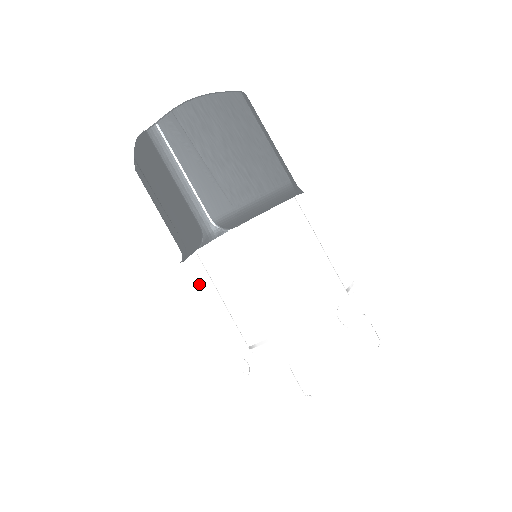
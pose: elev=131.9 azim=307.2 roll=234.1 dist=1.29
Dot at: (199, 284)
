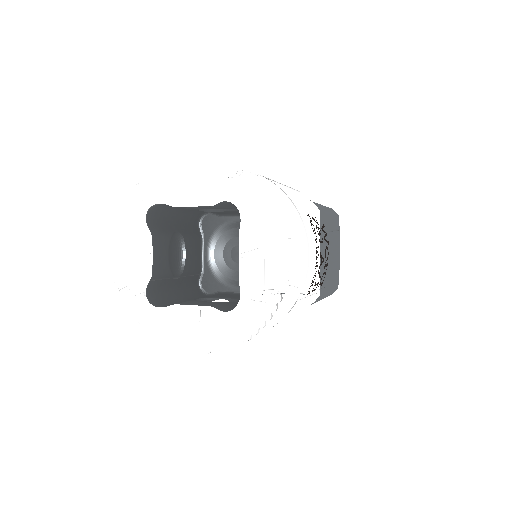
Dot at: occluded
